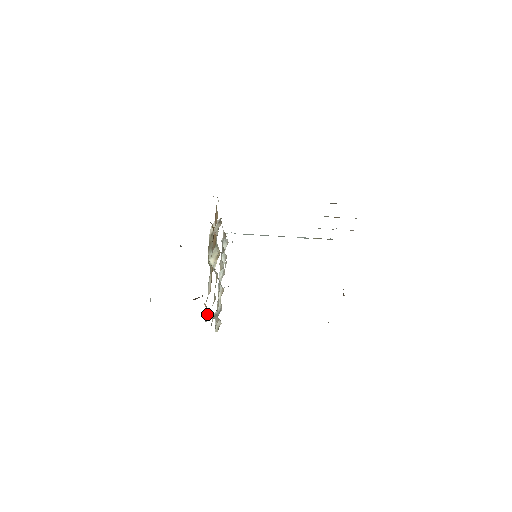
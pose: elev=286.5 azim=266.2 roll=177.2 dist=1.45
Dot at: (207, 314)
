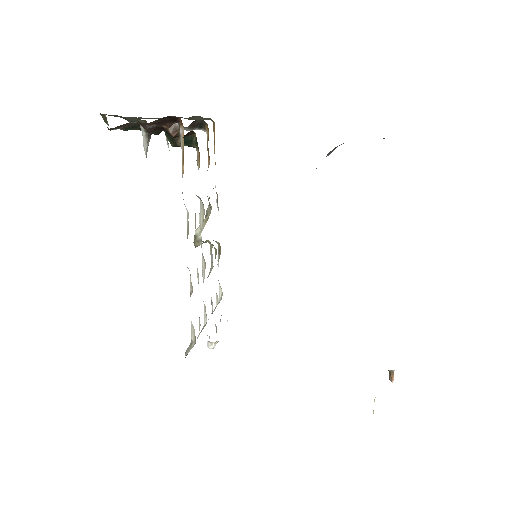
Dot at: occluded
